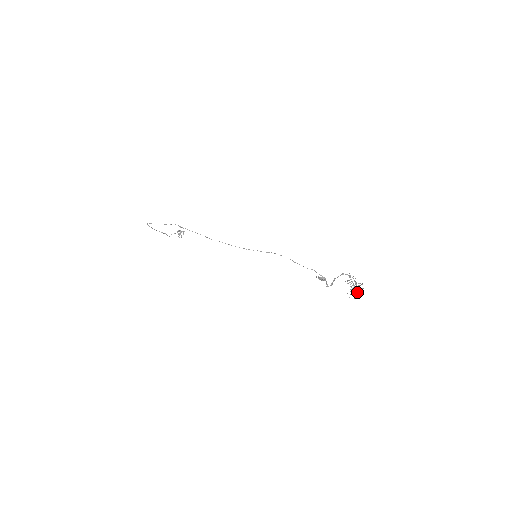
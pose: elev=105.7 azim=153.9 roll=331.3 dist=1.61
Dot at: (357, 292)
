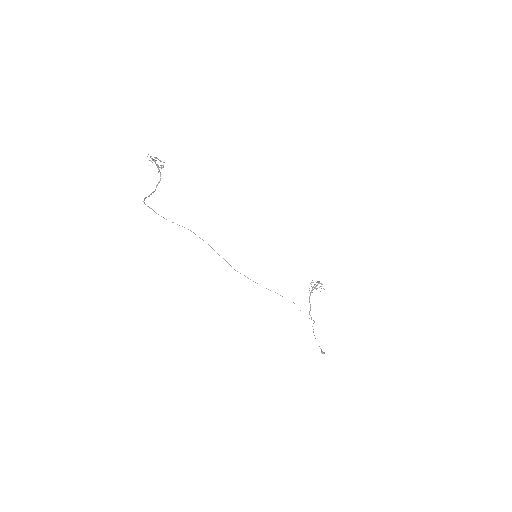
Dot at: occluded
